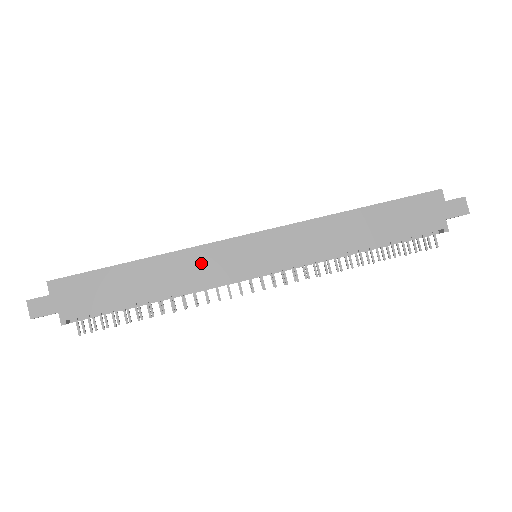
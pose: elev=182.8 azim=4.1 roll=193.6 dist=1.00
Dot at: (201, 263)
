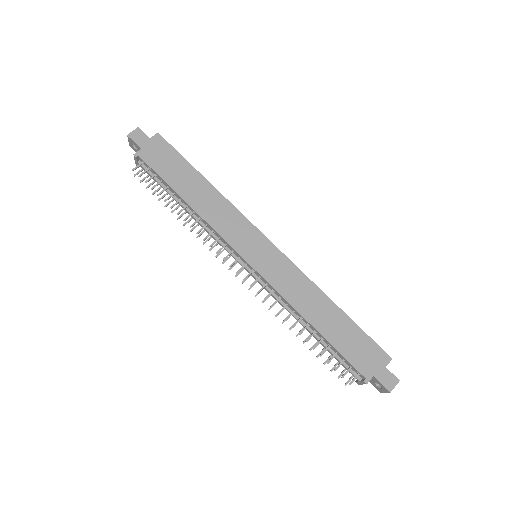
Dot at: (229, 219)
